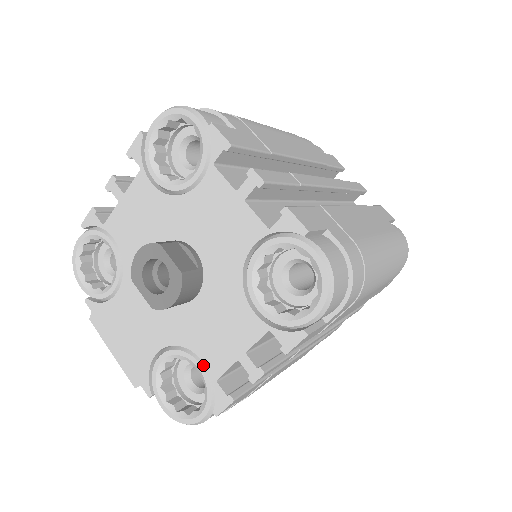
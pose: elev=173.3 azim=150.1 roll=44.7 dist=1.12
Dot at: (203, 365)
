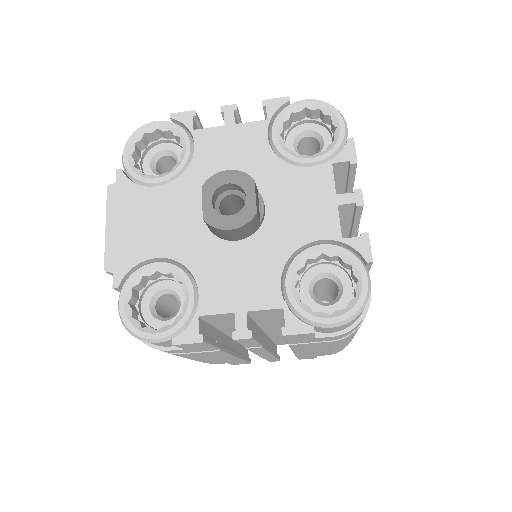
Dot at: (195, 296)
